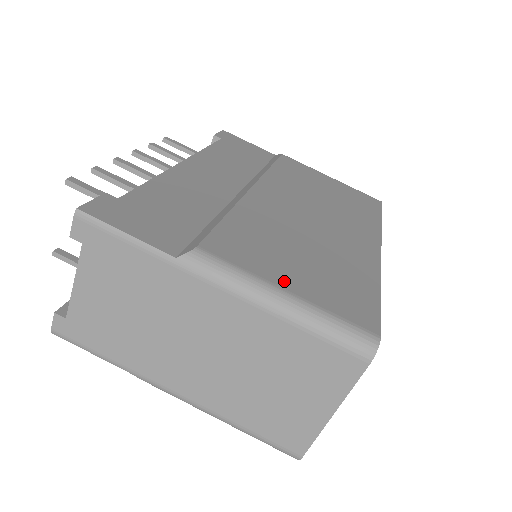
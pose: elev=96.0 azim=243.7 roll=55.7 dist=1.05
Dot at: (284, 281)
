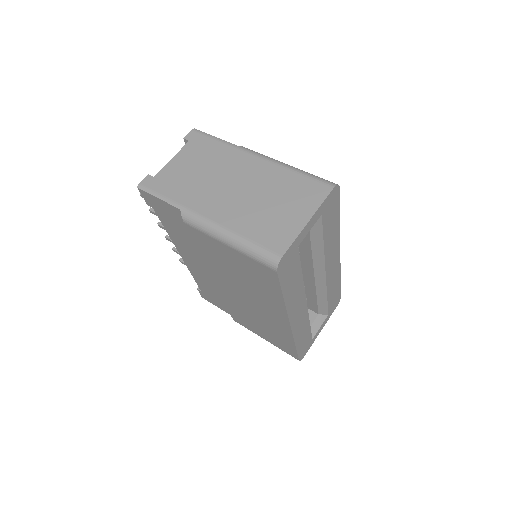
Dot at: occluded
